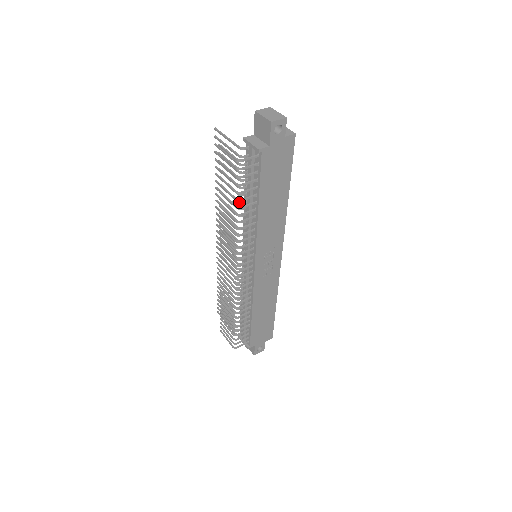
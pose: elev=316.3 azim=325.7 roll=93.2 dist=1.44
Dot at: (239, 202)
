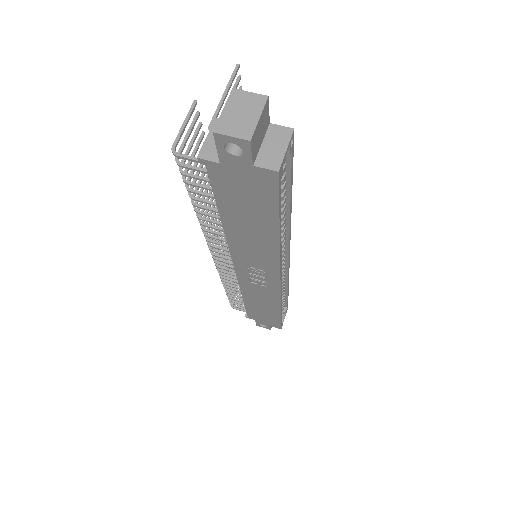
Dot at: occluded
